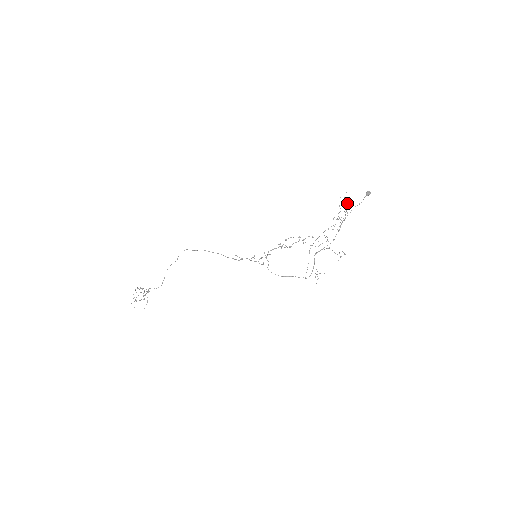
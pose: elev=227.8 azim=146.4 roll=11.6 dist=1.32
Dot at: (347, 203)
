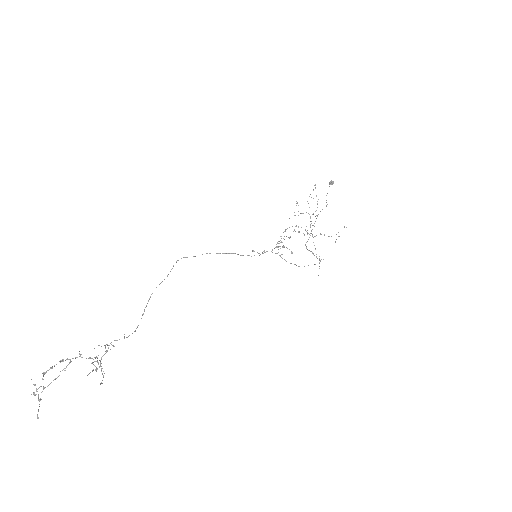
Dot at: occluded
